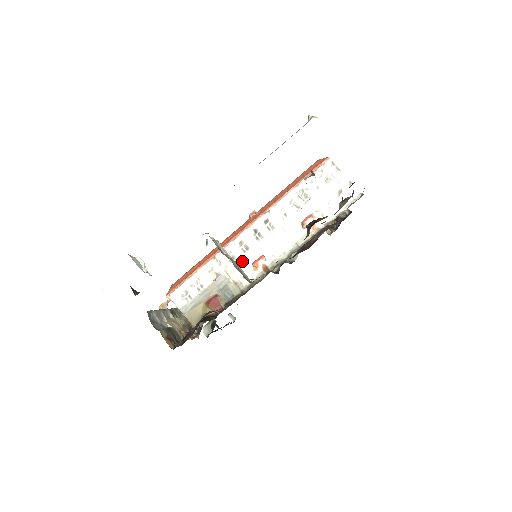
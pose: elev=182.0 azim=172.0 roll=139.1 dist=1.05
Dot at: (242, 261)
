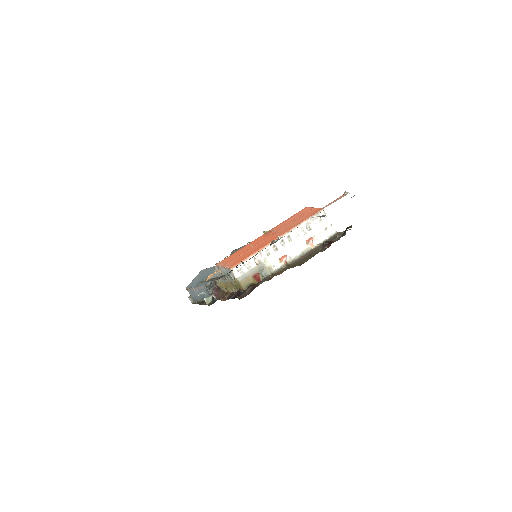
Dot at: (274, 256)
